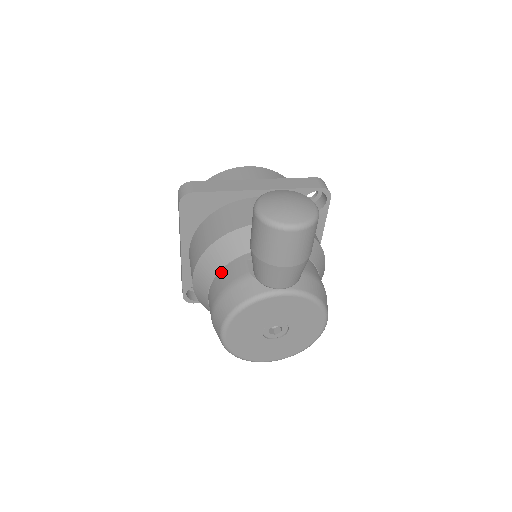
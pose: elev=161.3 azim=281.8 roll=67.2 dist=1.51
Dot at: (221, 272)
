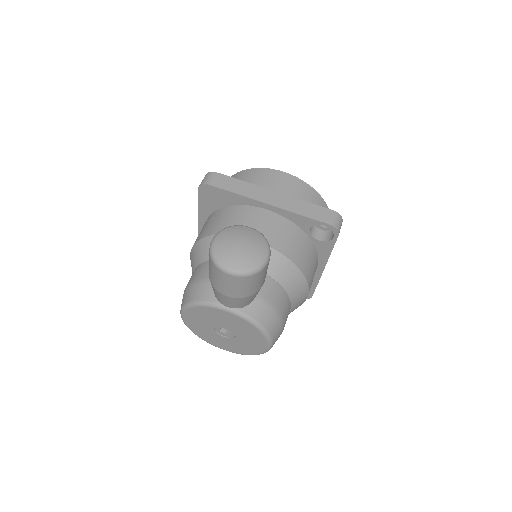
Dot at: (202, 264)
